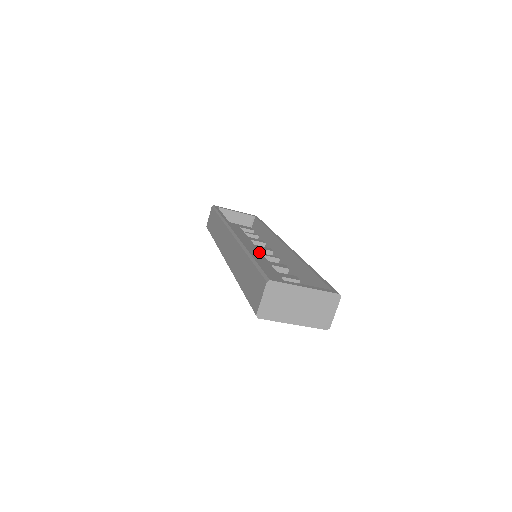
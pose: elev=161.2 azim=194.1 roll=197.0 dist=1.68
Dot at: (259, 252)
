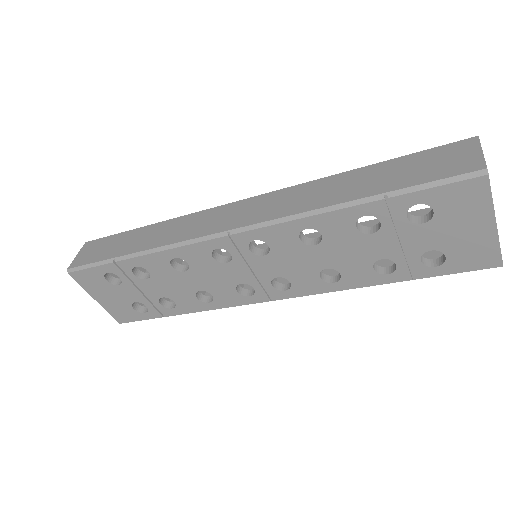
Dot at: occluded
